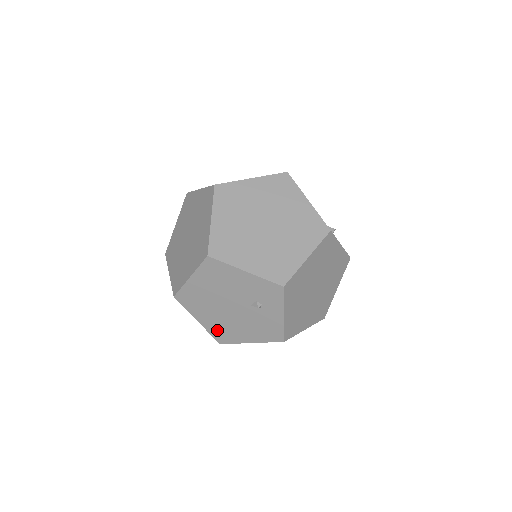
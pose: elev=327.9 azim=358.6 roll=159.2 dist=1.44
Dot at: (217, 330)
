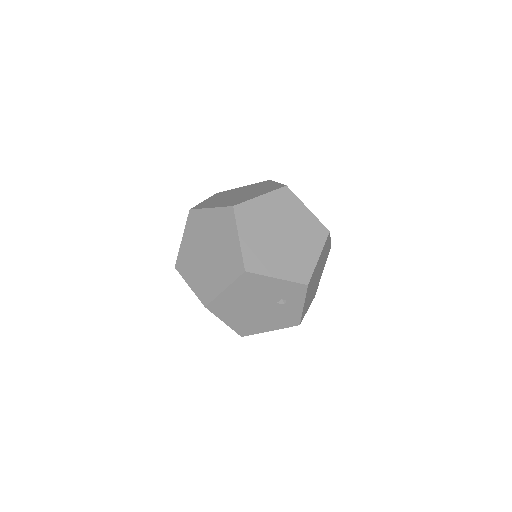
Dot at: (241, 326)
